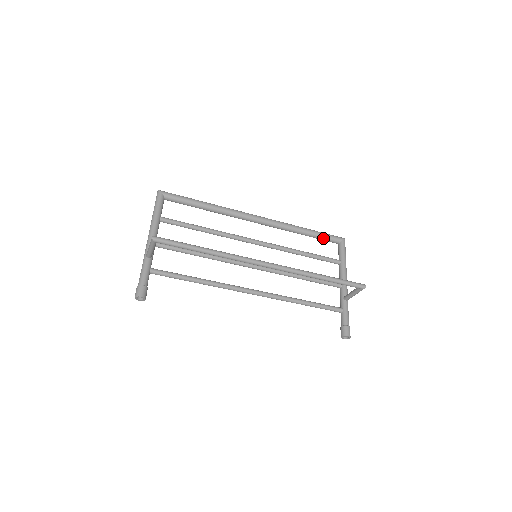
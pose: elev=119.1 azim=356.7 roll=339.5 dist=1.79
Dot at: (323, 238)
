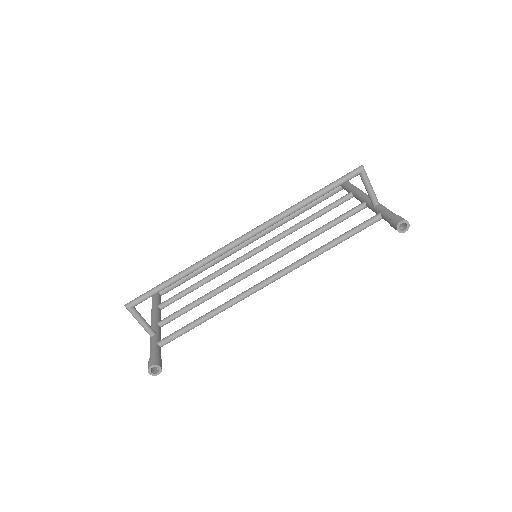
Dot at: (322, 197)
